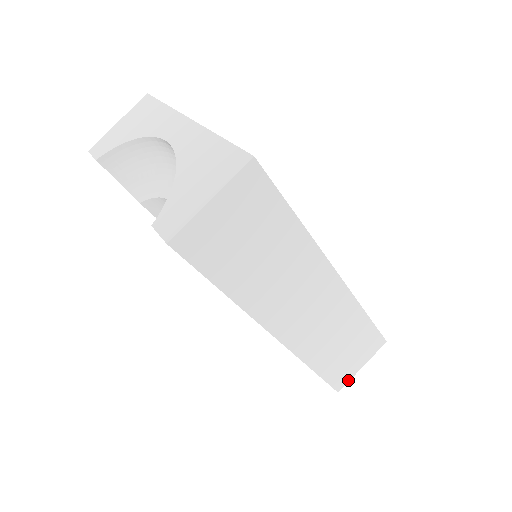
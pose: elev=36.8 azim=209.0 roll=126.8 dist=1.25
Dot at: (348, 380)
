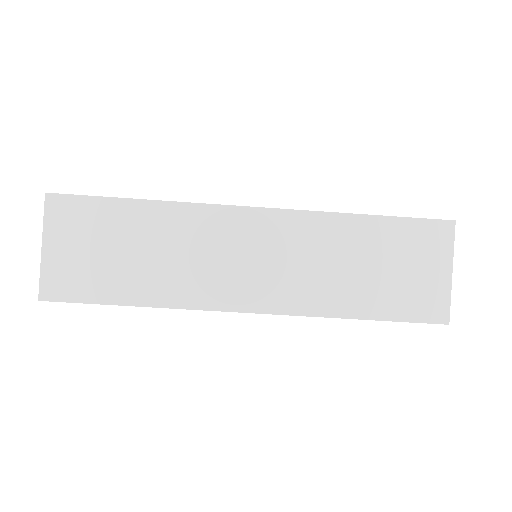
Dot at: (447, 301)
